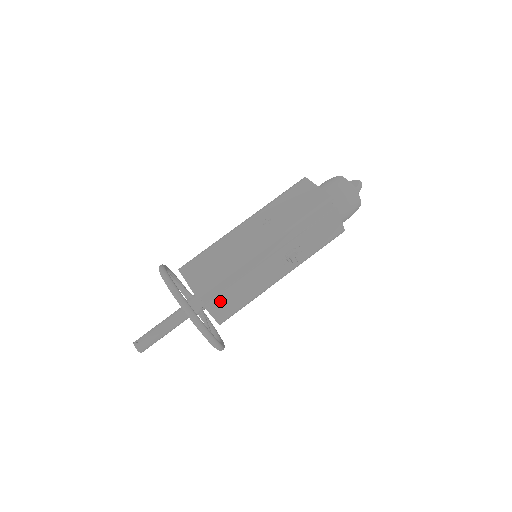
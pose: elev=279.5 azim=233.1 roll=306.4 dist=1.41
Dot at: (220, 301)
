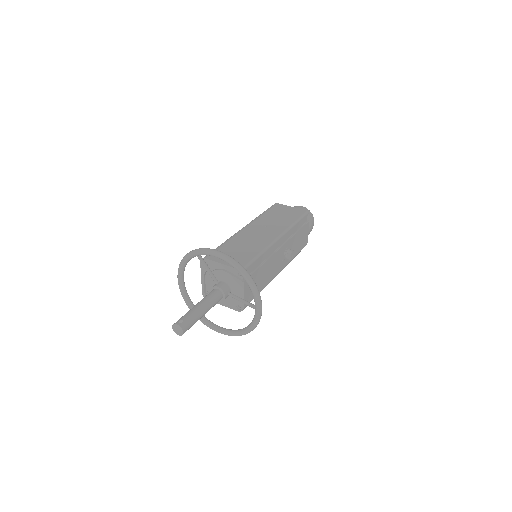
Dot at: occluded
